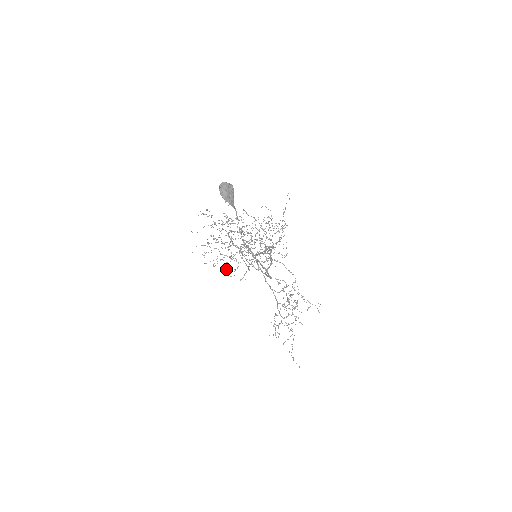
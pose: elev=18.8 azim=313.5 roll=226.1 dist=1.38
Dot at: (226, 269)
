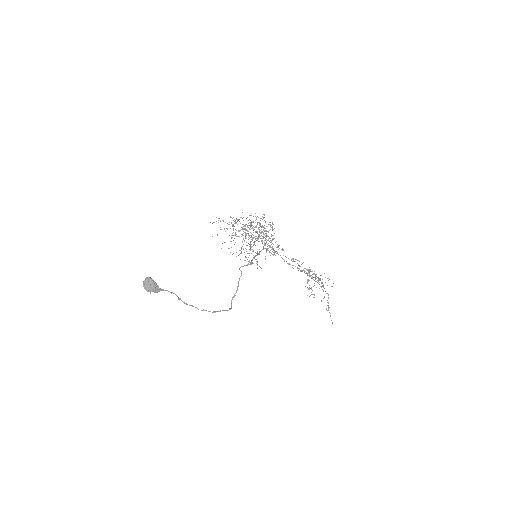
Dot at: occluded
